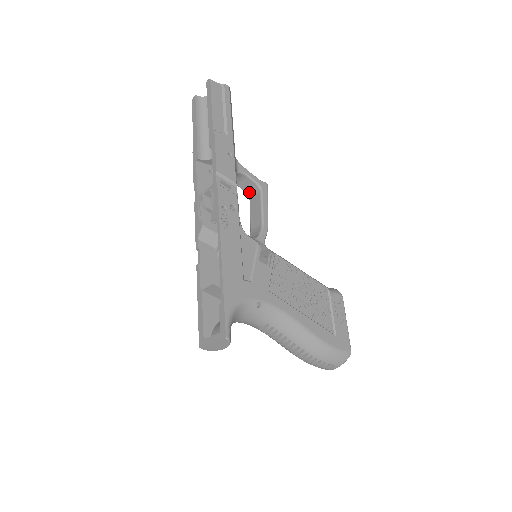
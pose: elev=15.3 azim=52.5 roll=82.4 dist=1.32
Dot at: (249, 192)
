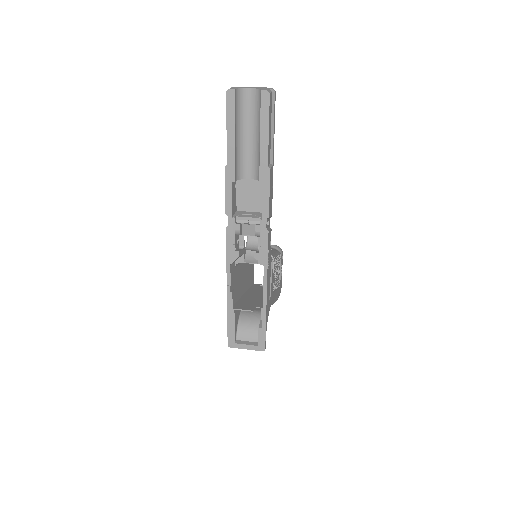
Dot at: occluded
